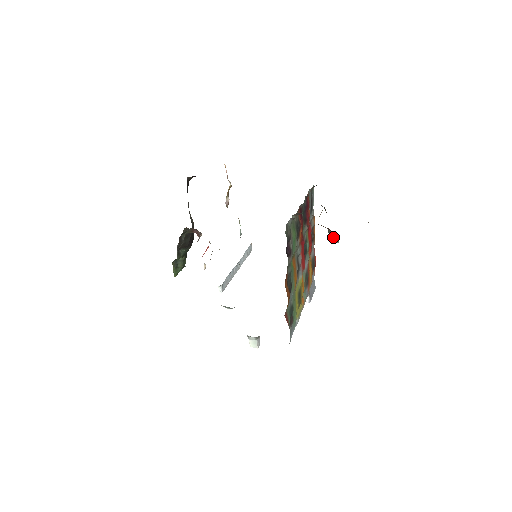
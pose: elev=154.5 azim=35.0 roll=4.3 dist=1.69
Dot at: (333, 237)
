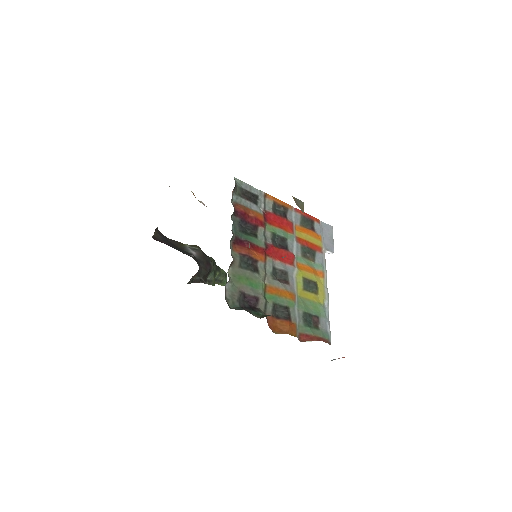
Dot at: occluded
